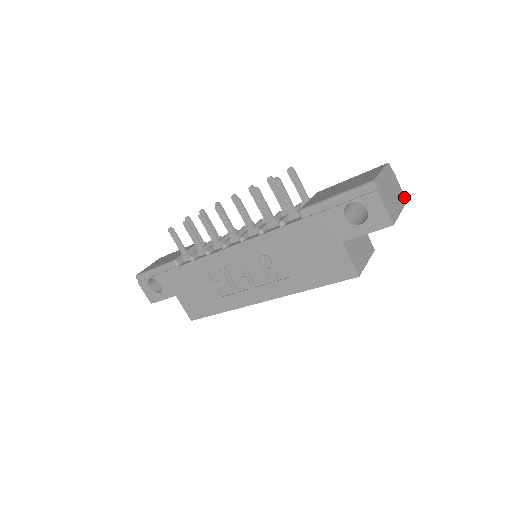
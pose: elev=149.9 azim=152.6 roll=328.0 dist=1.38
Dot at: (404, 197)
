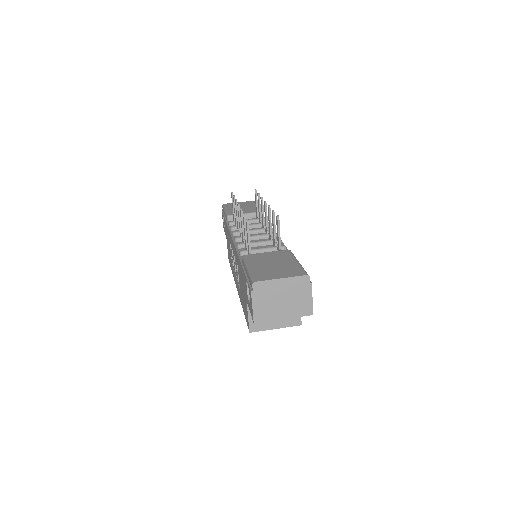
Dot at: (310, 310)
